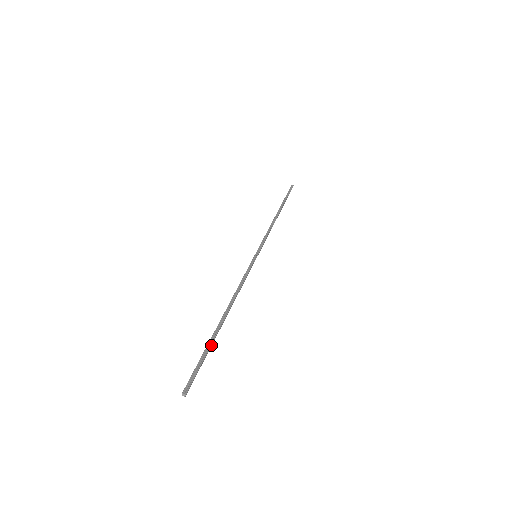
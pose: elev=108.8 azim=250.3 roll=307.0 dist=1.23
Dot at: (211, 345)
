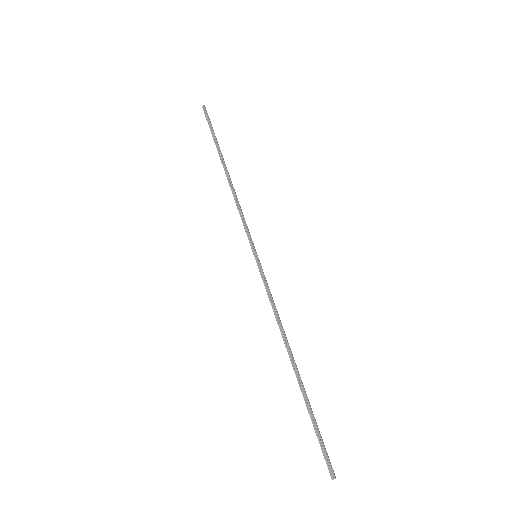
Dot at: (310, 407)
